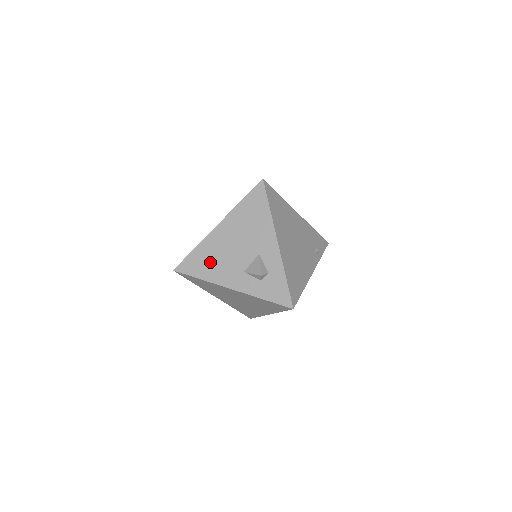
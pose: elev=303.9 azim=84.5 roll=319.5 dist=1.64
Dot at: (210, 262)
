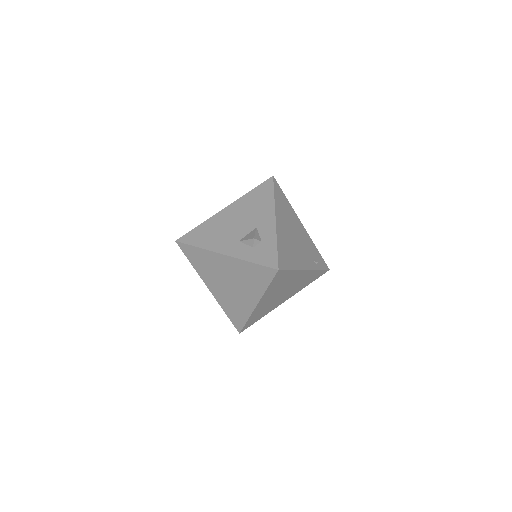
Dot at: (210, 234)
